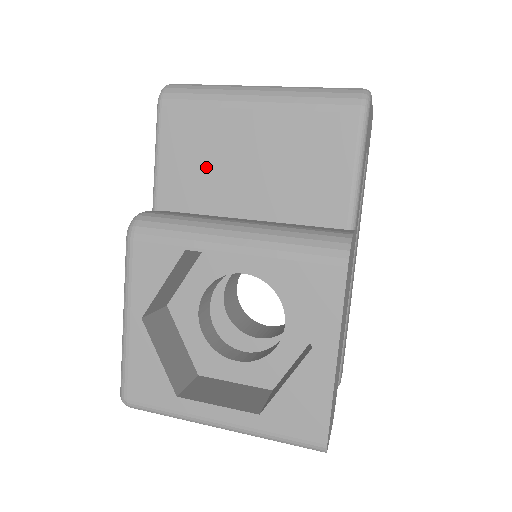
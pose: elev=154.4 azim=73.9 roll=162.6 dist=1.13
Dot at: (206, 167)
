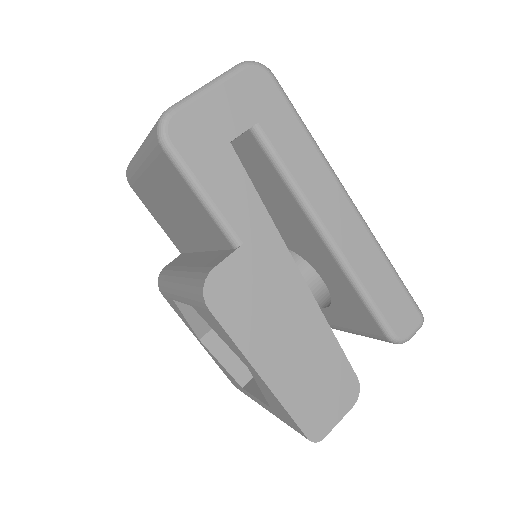
Dot at: (167, 220)
